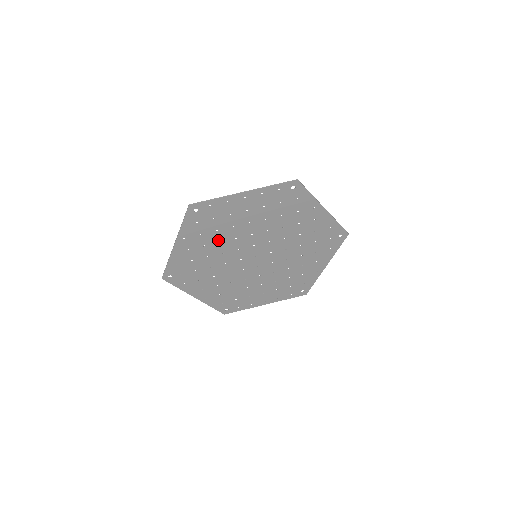
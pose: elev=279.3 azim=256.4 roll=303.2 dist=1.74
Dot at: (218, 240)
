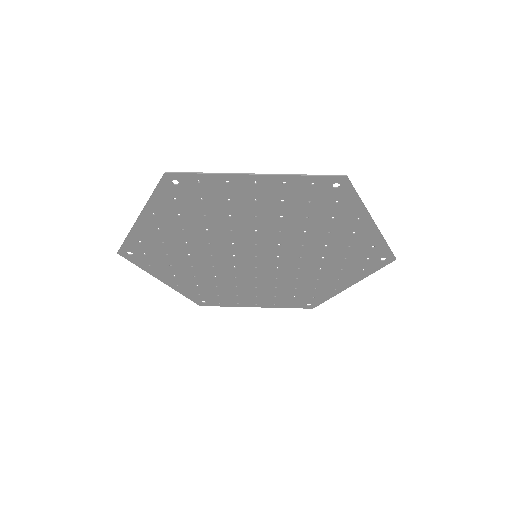
Dot at: (204, 226)
